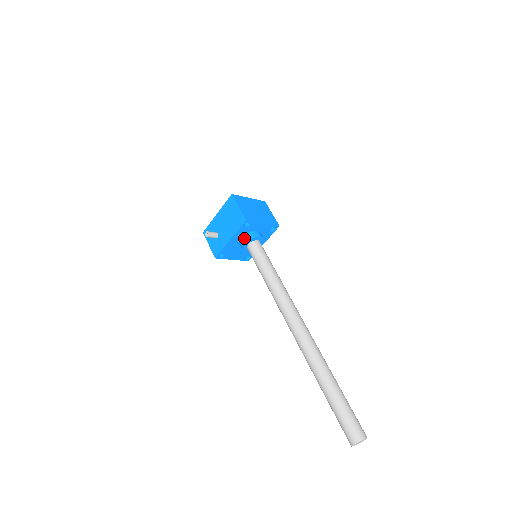
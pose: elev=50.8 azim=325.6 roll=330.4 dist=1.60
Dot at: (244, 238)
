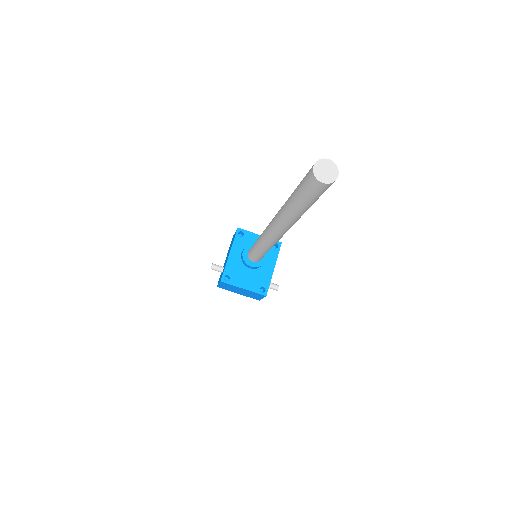
Dot at: (243, 249)
